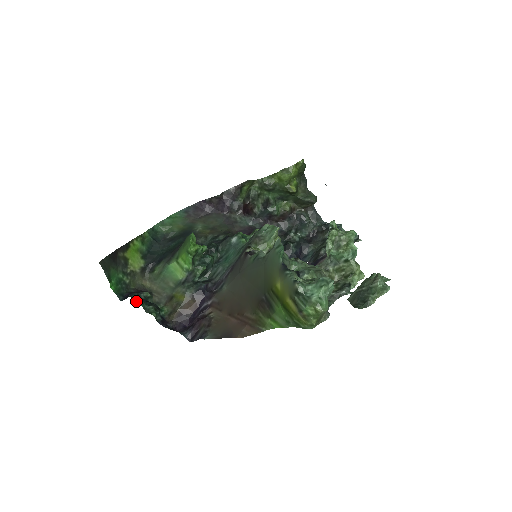
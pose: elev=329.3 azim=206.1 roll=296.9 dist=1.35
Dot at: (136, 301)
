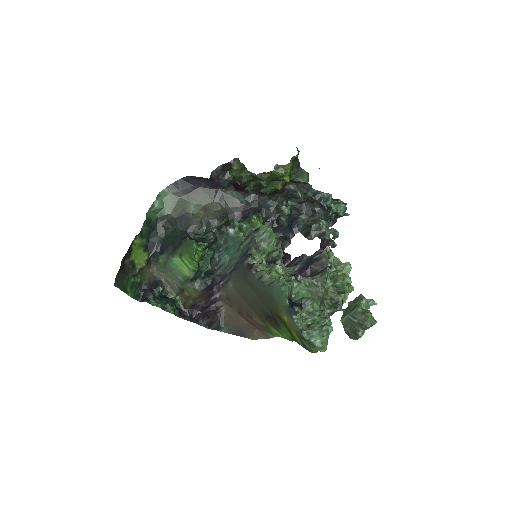
Dot at: (154, 305)
